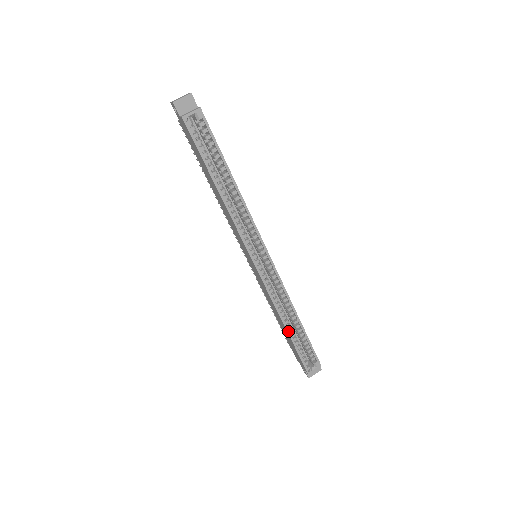
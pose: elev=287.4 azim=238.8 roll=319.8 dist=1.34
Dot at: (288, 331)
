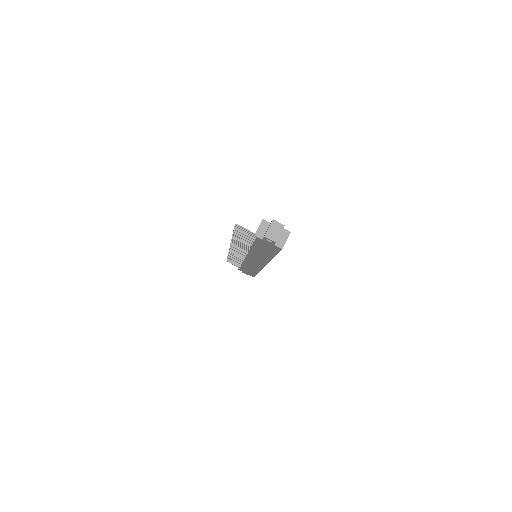
Dot at: occluded
